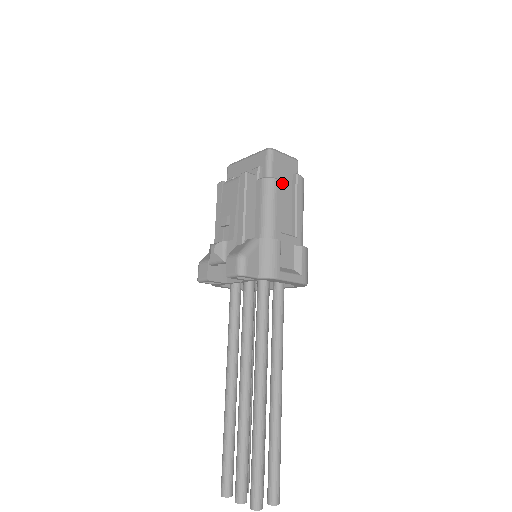
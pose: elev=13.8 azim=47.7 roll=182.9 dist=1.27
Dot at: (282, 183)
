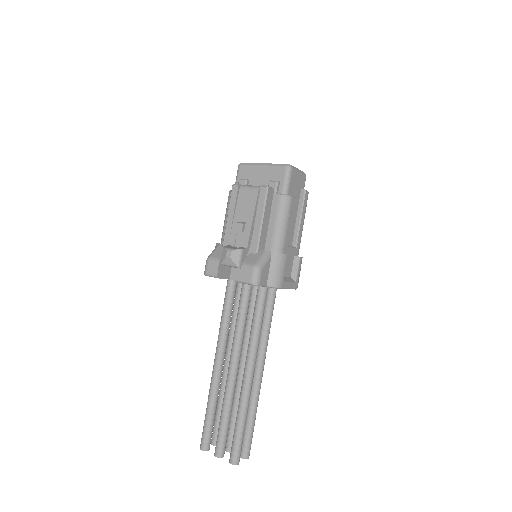
Dot at: occluded
